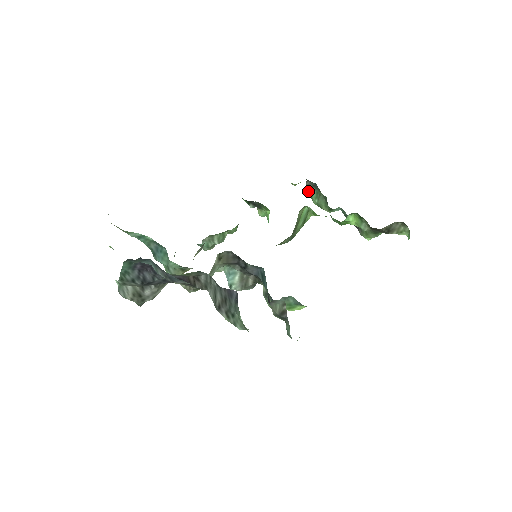
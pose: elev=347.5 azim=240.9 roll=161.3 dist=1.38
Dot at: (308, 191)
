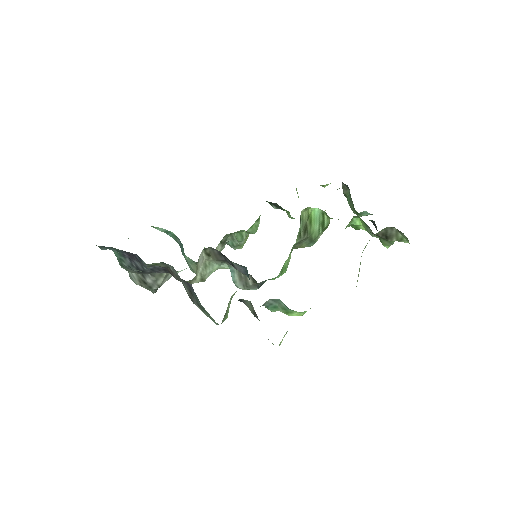
Dot at: (344, 193)
